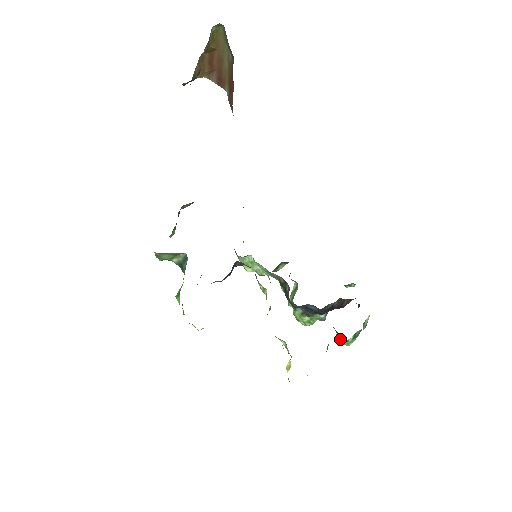
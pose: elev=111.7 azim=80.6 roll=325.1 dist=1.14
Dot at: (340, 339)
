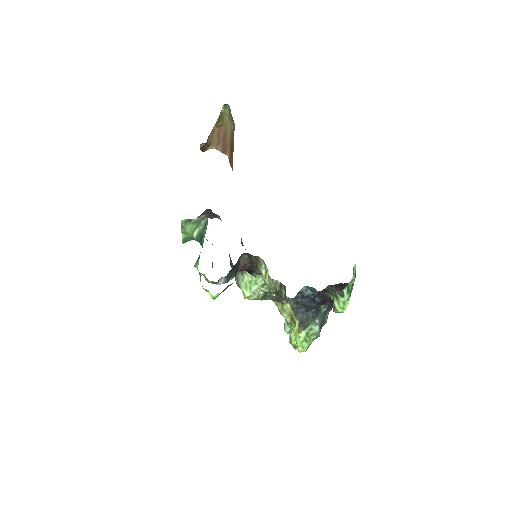
Dot at: (337, 301)
